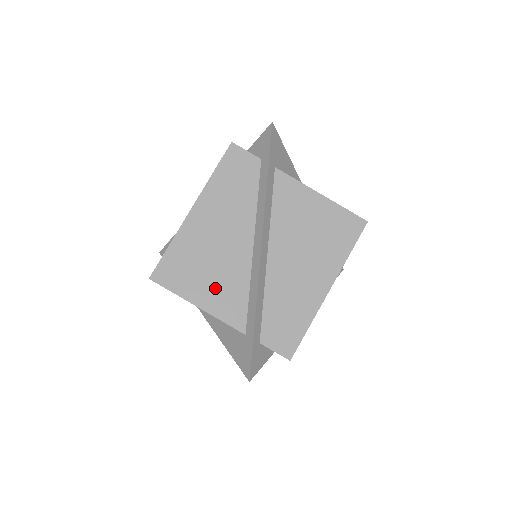
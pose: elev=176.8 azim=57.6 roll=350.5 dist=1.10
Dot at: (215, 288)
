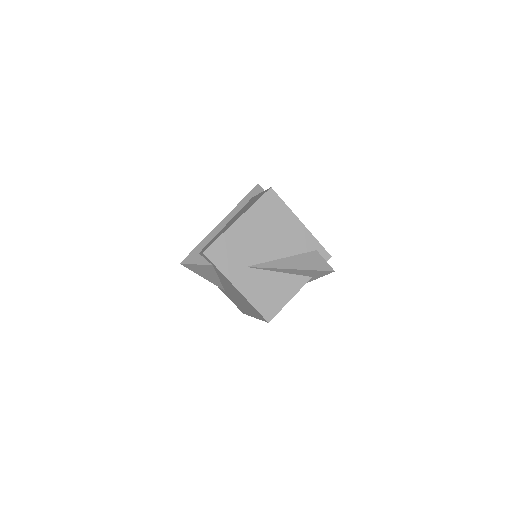
Dot at: occluded
